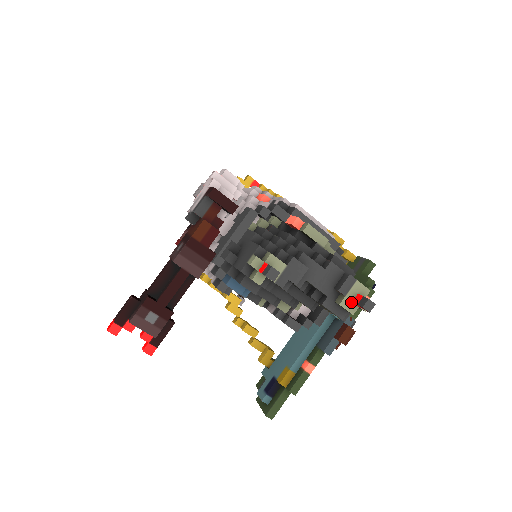
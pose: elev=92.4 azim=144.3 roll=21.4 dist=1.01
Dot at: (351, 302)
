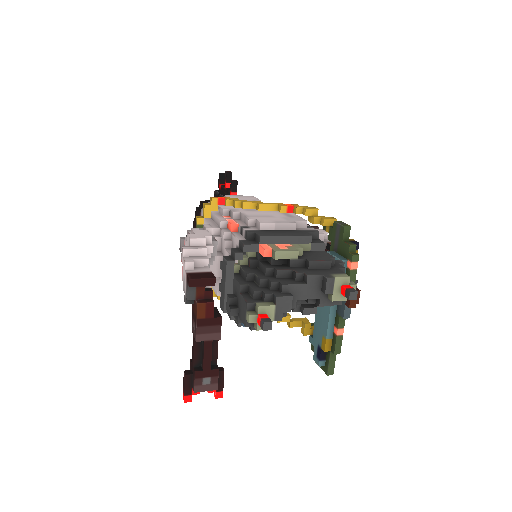
Dot at: (340, 294)
